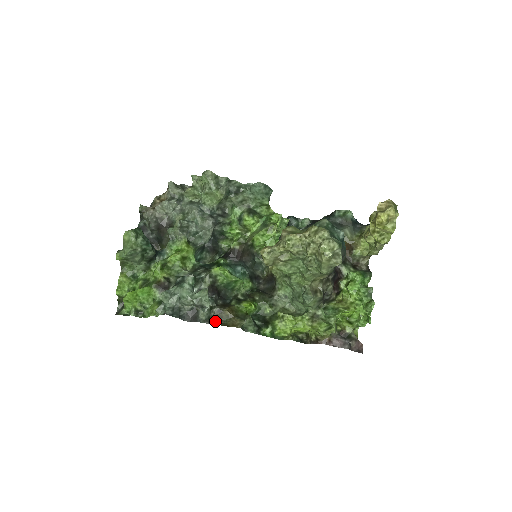
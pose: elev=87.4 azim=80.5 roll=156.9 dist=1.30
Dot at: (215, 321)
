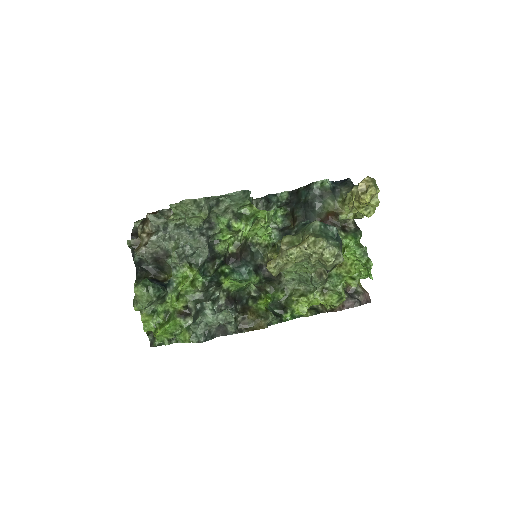
Dot at: (243, 328)
